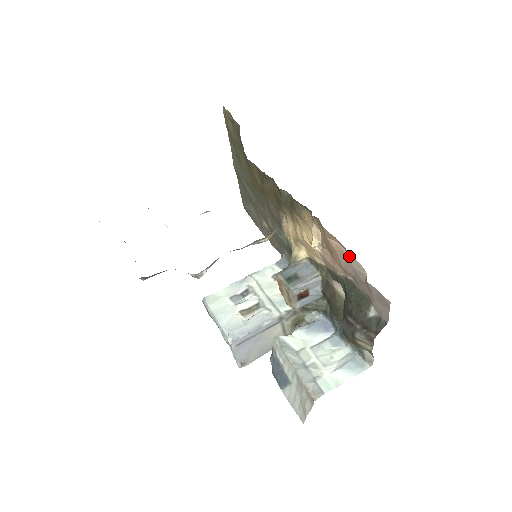
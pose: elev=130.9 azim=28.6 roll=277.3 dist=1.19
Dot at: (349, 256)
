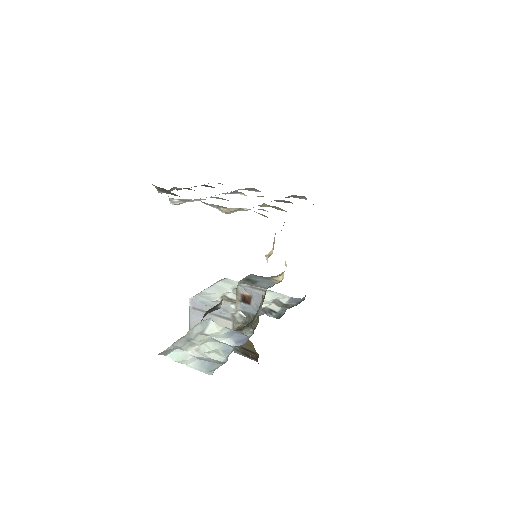
Dot at: occluded
